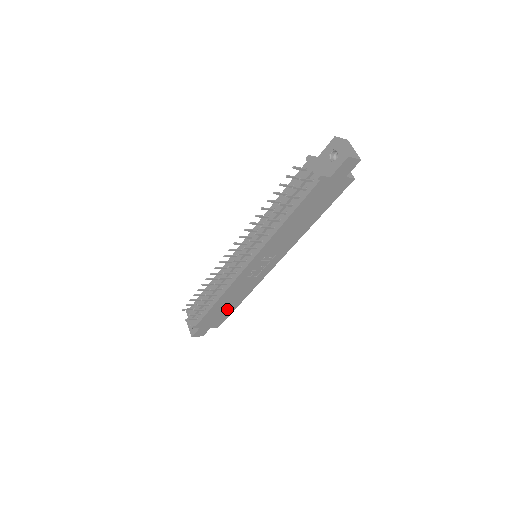
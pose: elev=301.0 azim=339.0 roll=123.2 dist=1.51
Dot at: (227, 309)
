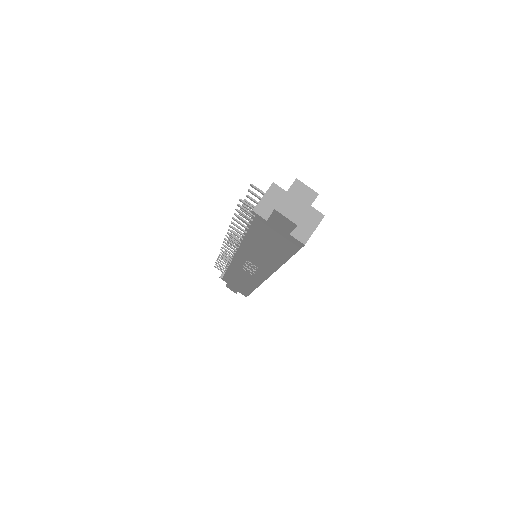
Dot at: (244, 286)
